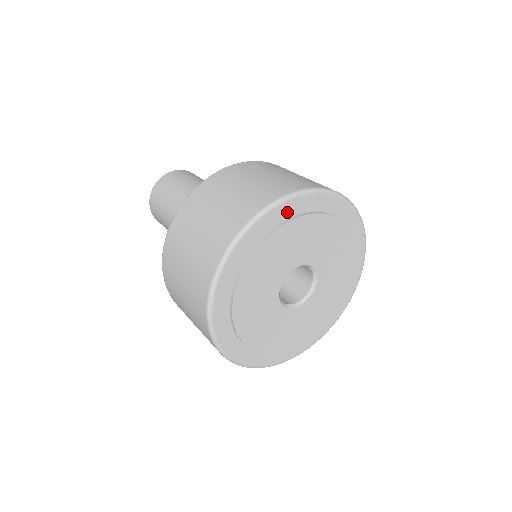
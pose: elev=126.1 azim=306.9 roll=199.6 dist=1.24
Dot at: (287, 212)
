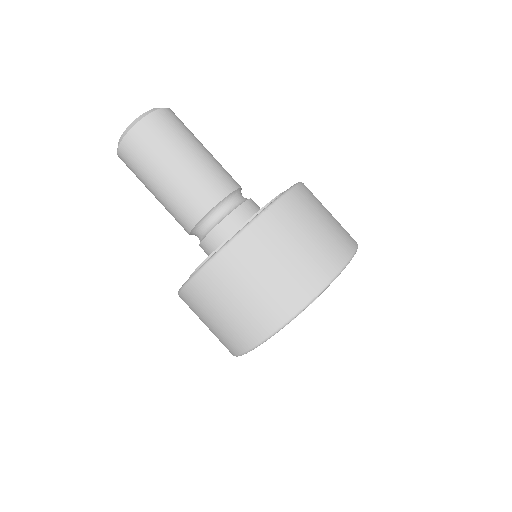
Dot at: occluded
